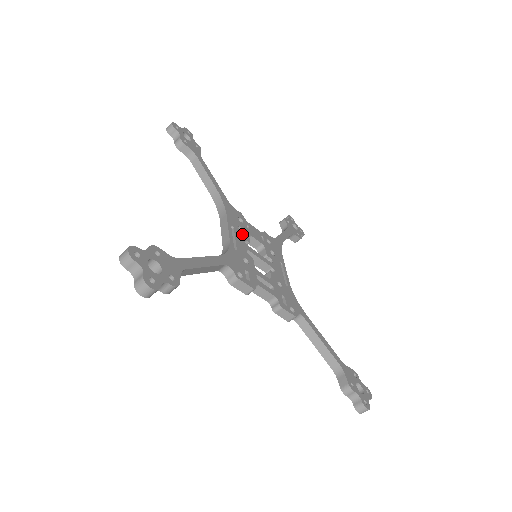
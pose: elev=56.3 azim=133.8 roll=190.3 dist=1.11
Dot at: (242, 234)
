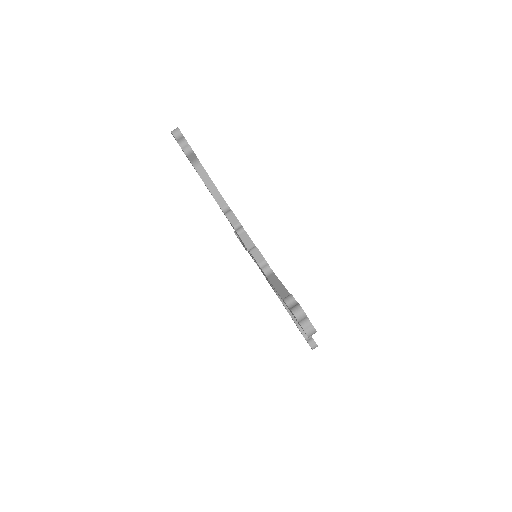
Dot at: occluded
